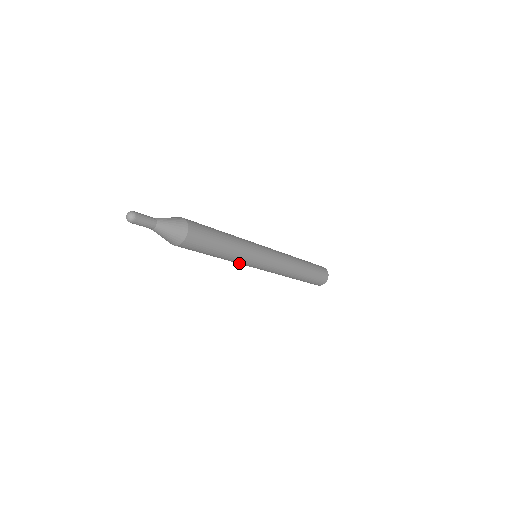
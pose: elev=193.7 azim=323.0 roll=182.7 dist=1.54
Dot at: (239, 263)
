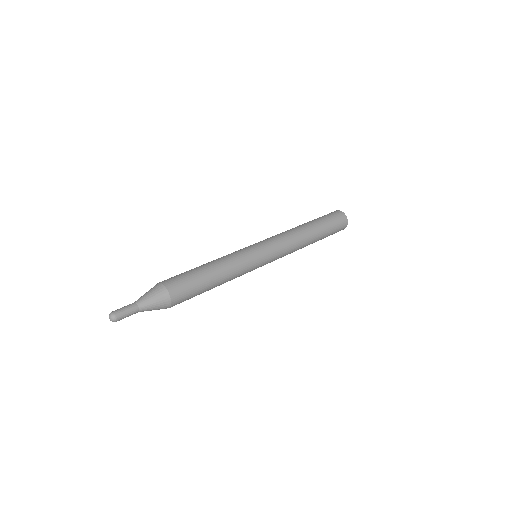
Dot at: occluded
